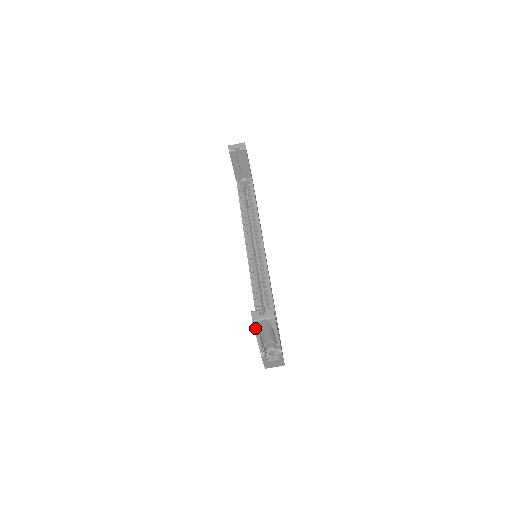
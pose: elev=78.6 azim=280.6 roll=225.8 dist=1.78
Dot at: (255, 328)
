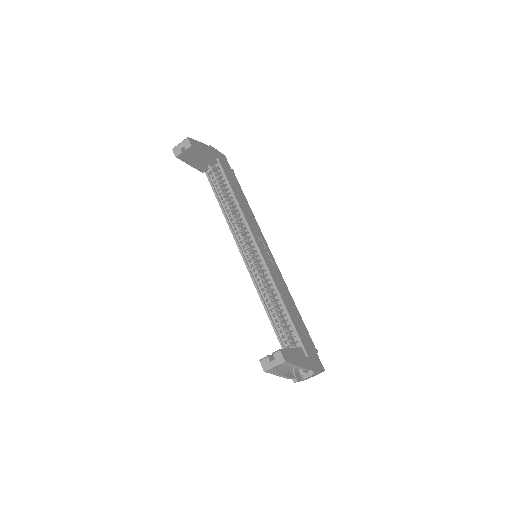
Dot at: (271, 373)
